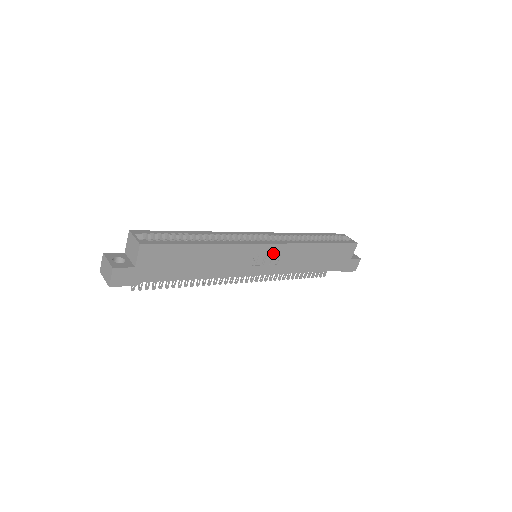
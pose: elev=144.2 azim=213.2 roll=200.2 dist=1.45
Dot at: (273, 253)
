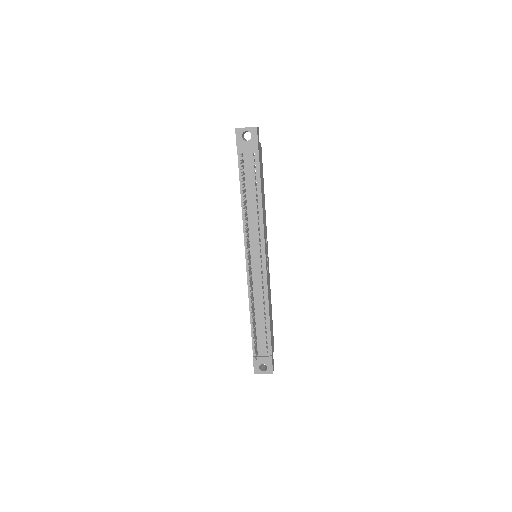
Dot at: (267, 260)
